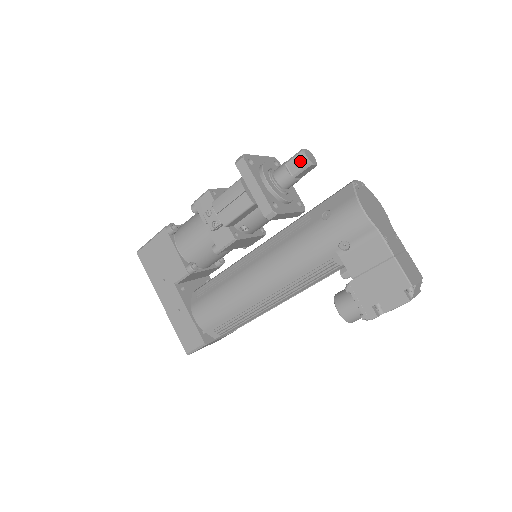
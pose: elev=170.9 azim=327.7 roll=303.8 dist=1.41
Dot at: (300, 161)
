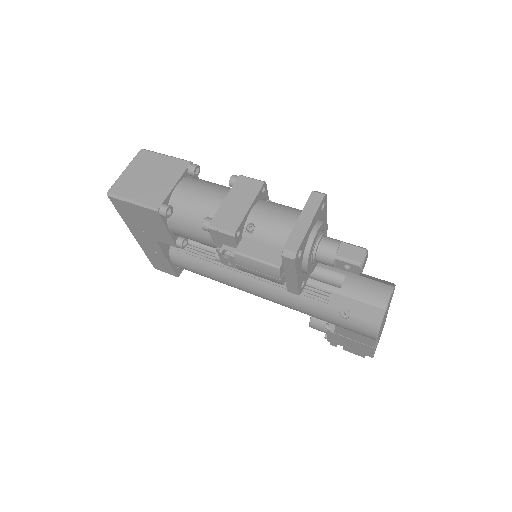
Dot at: (352, 269)
